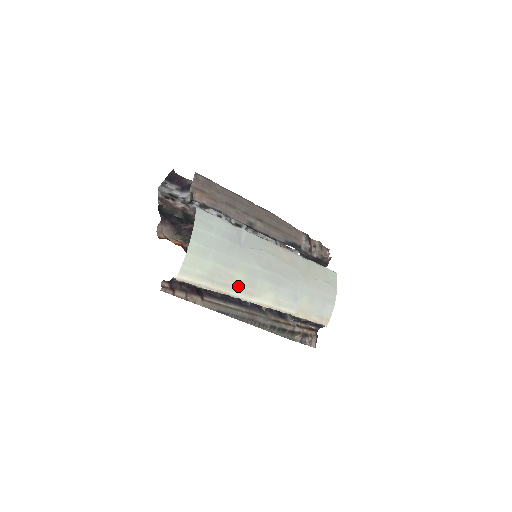
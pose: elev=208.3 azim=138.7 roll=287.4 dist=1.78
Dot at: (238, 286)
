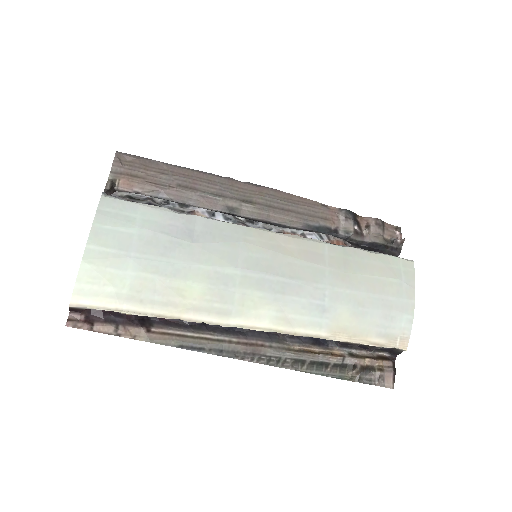
Dot at: (195, 303)
